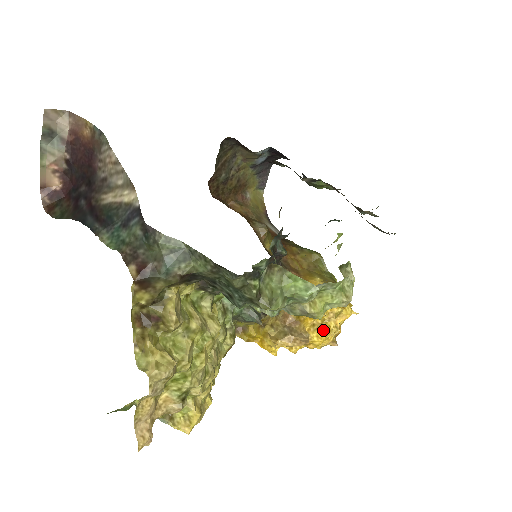
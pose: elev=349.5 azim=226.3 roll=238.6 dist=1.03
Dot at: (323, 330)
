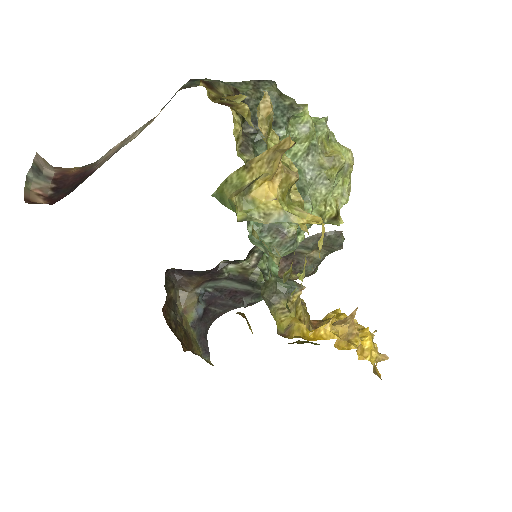
Dot at: (361, 329)
